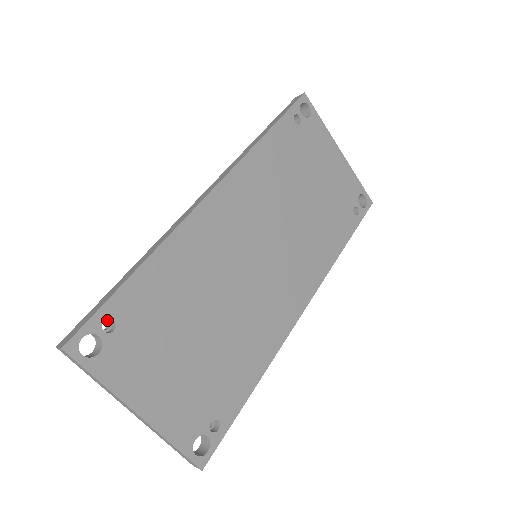
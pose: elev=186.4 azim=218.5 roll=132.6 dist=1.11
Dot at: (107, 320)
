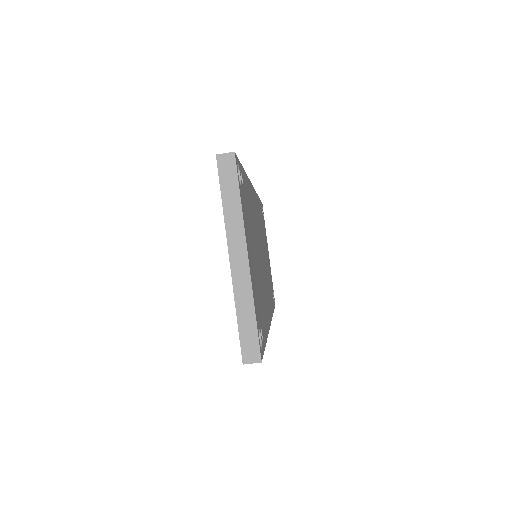
Dot at: occluded
